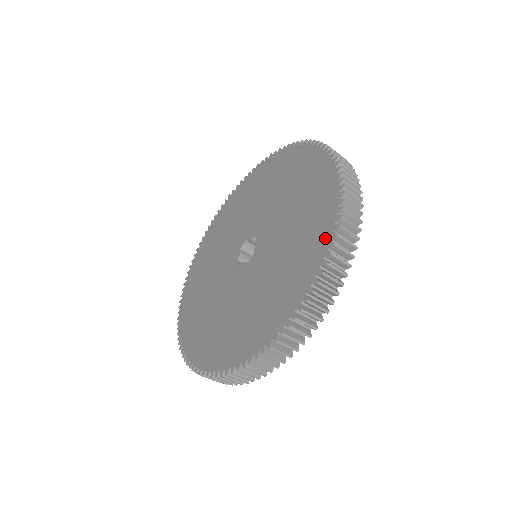
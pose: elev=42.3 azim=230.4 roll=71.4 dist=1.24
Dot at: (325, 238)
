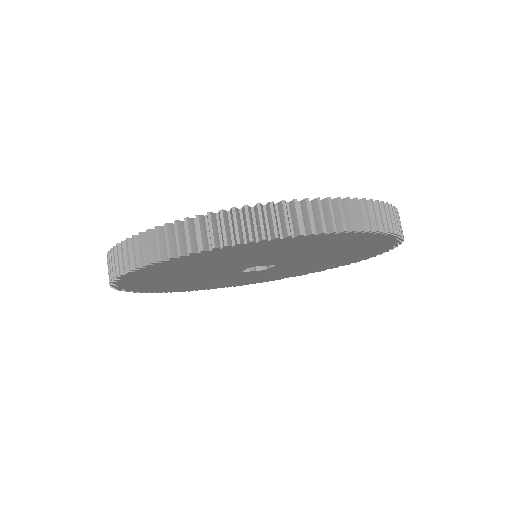
Dot at: occluded
